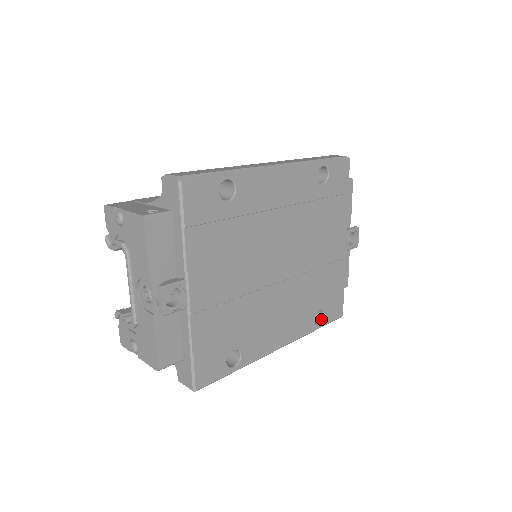
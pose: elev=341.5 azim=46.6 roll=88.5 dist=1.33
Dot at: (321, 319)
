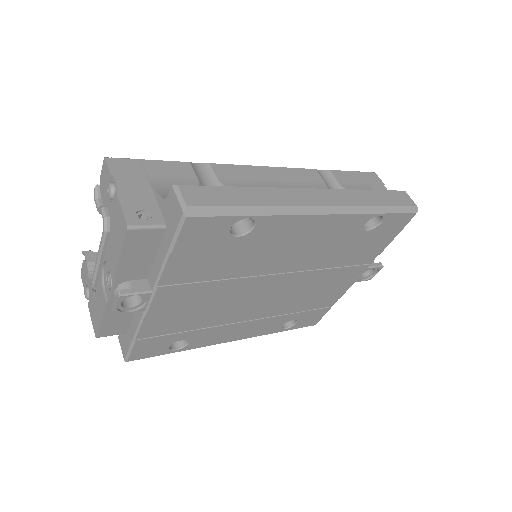
Dot at: (291, 324)
